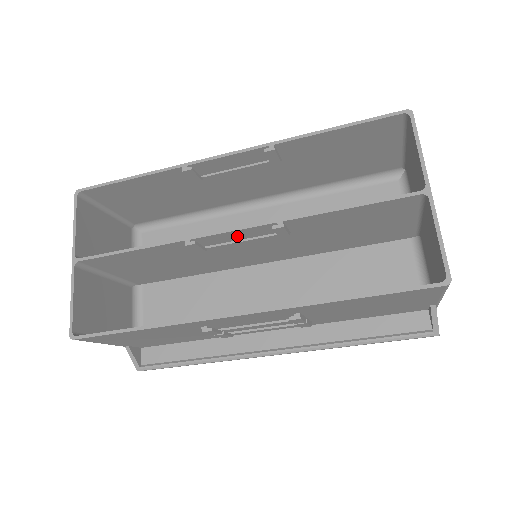
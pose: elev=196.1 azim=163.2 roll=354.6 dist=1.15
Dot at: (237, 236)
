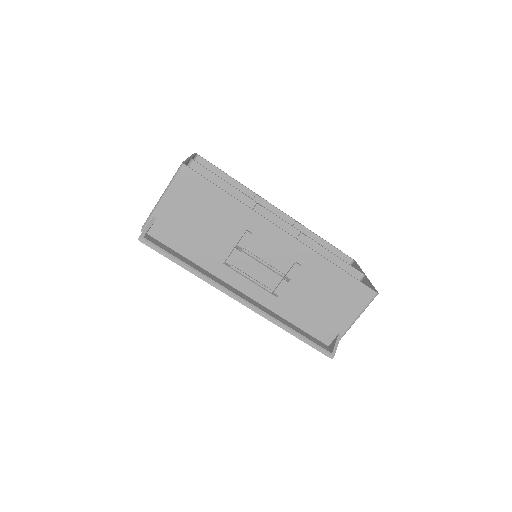
Dot at: occluded
